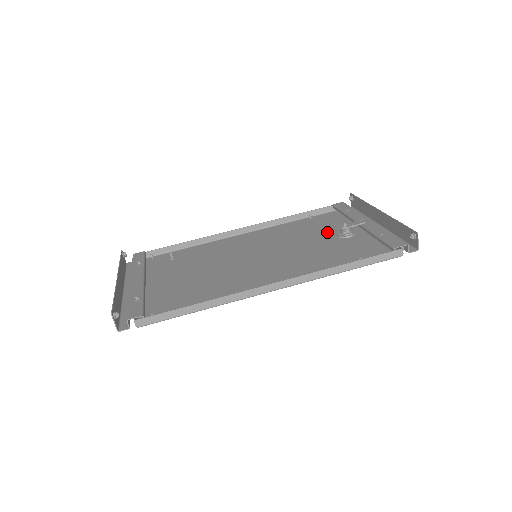
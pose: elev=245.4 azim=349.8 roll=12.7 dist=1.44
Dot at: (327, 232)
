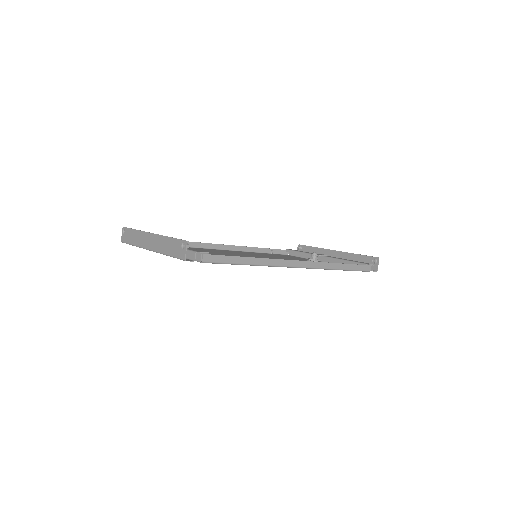
Dot at: (297, 259)
